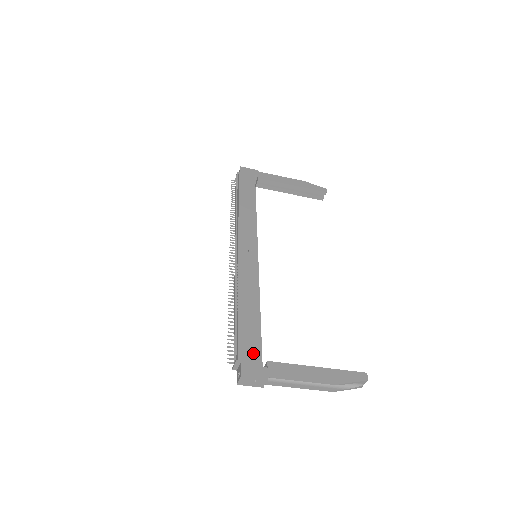
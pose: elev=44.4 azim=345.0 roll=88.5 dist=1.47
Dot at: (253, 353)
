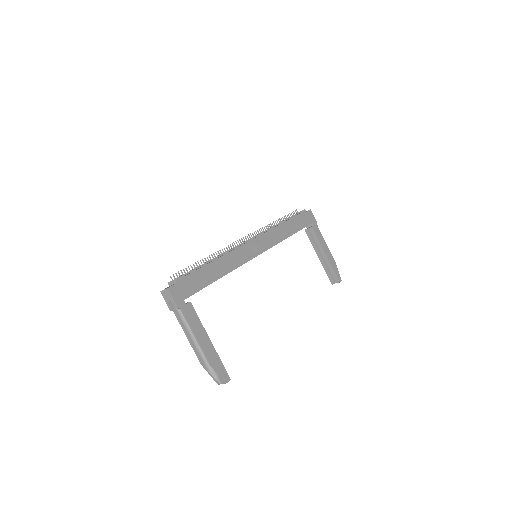
Dot at: (189, 288)
